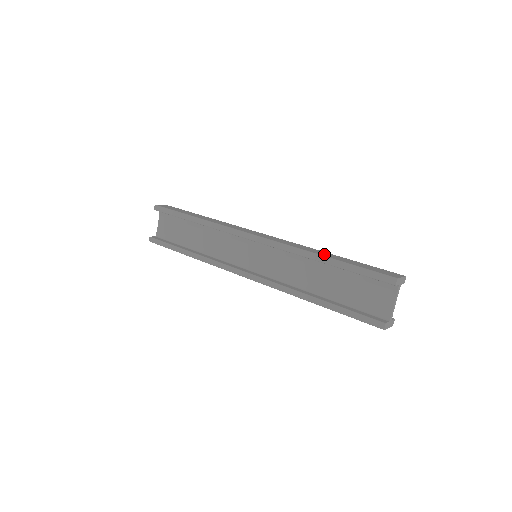
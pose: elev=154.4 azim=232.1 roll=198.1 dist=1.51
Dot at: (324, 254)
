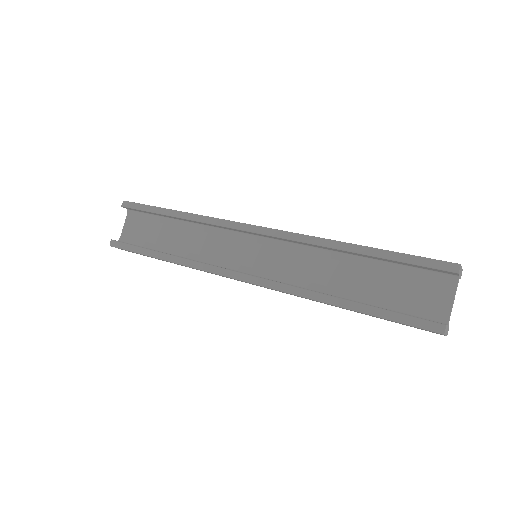
Dot at: occluded
